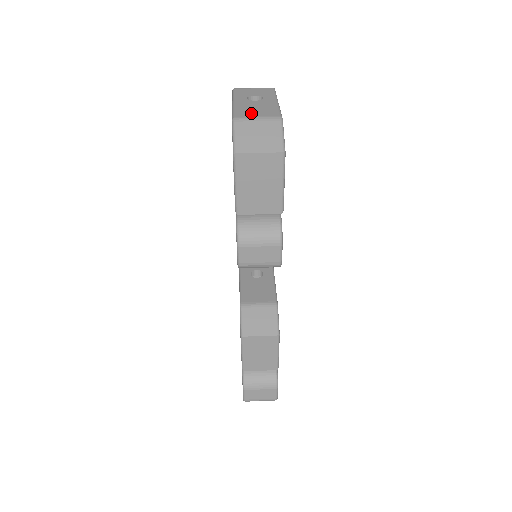
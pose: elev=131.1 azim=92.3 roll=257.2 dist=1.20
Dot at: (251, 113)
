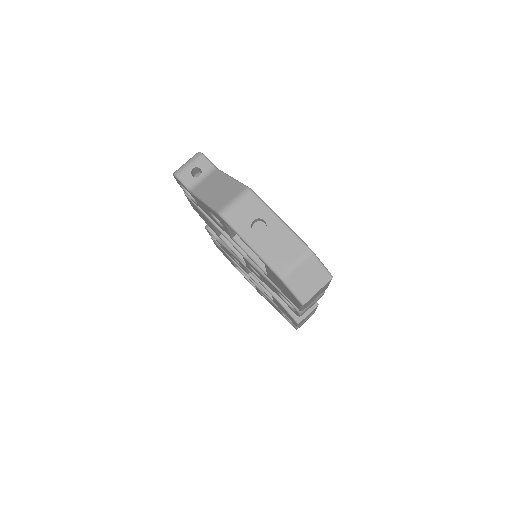
Dot at: (285, 260)
